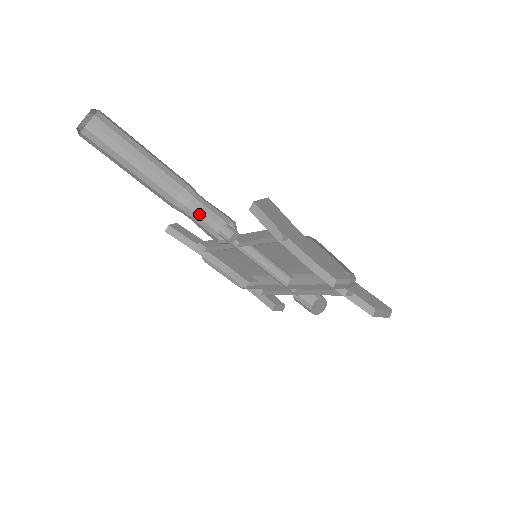
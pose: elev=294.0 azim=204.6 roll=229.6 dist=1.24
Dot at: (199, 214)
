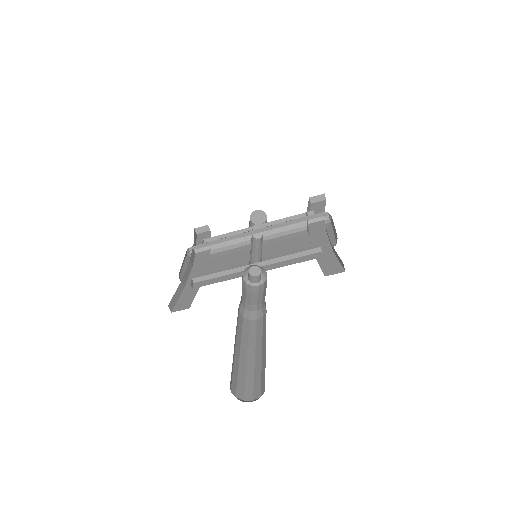
Dot at: (242, 293)
